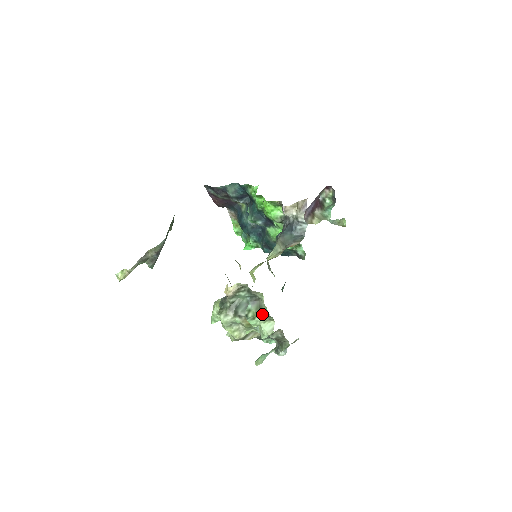
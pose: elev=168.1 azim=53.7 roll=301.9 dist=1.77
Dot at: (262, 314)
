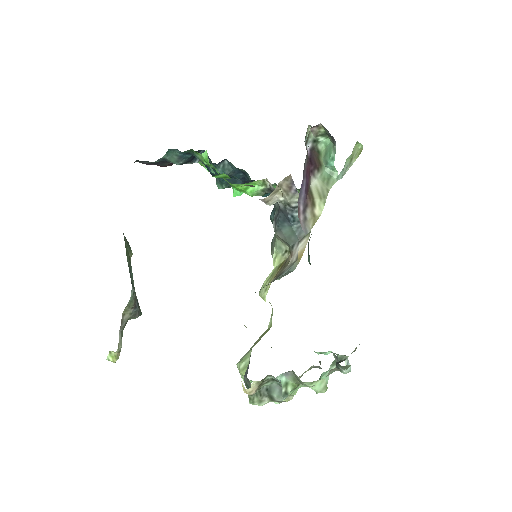
Dot at: (304, 382)
